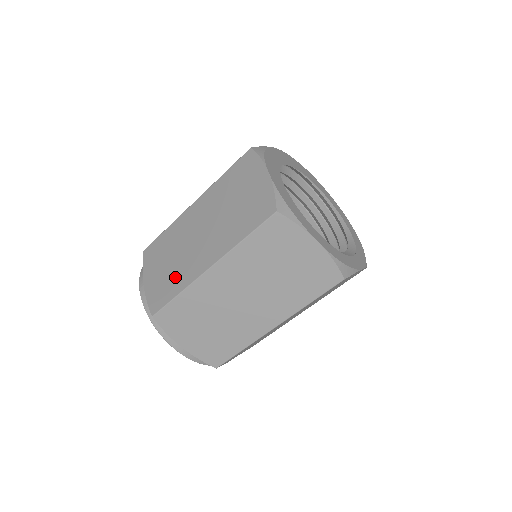
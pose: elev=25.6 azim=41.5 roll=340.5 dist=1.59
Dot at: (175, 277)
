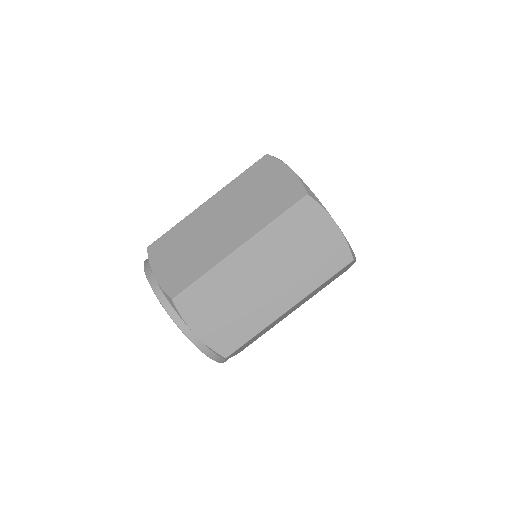
Dot at: (197, 261)
